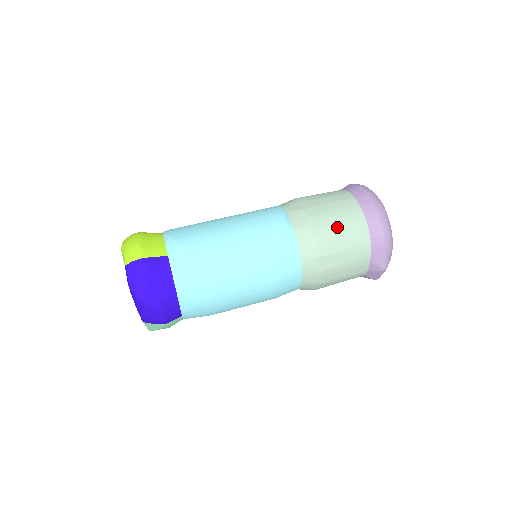
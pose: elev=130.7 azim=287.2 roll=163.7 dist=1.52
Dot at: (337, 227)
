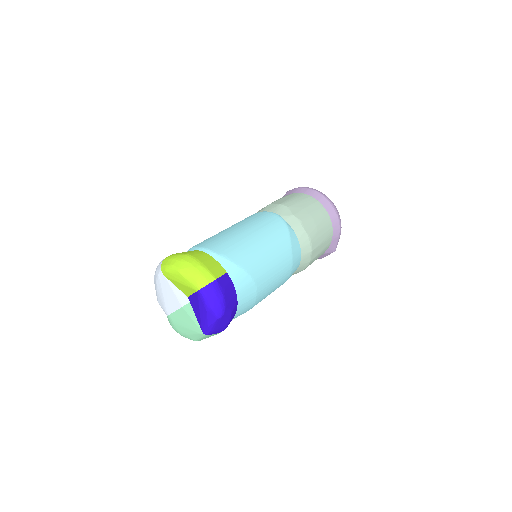
Dot at: (318, 226)
